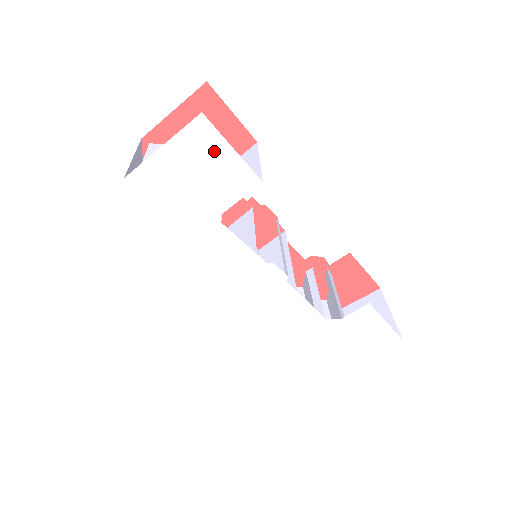
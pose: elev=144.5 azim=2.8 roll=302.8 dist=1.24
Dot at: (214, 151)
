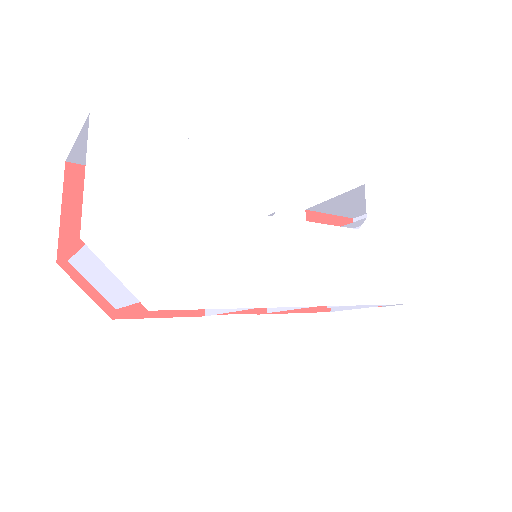
Dot at: (132, 142)
